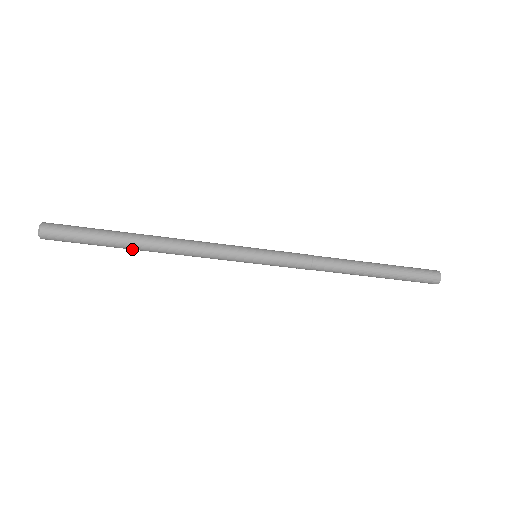
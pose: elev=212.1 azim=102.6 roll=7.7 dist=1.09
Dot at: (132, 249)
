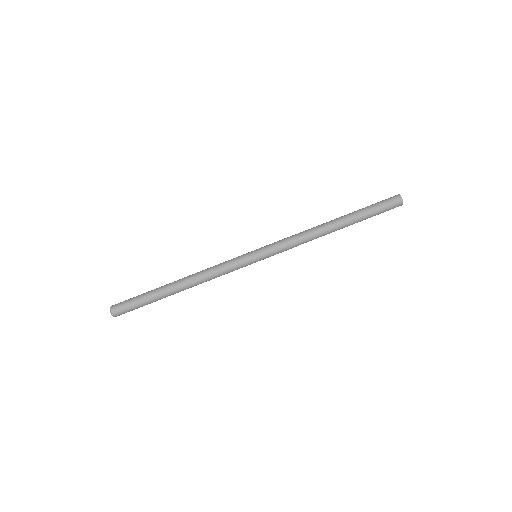
Dot at: (171, 293)
